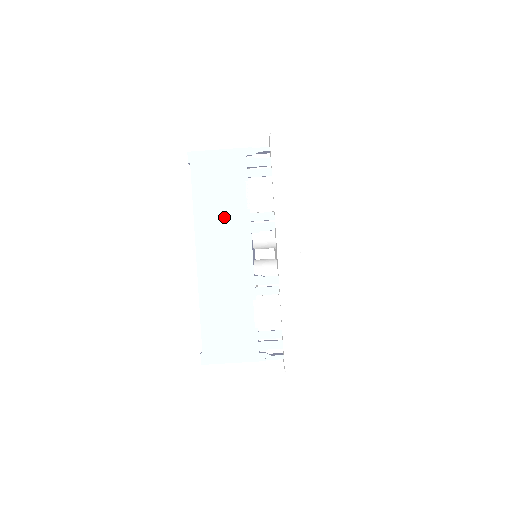
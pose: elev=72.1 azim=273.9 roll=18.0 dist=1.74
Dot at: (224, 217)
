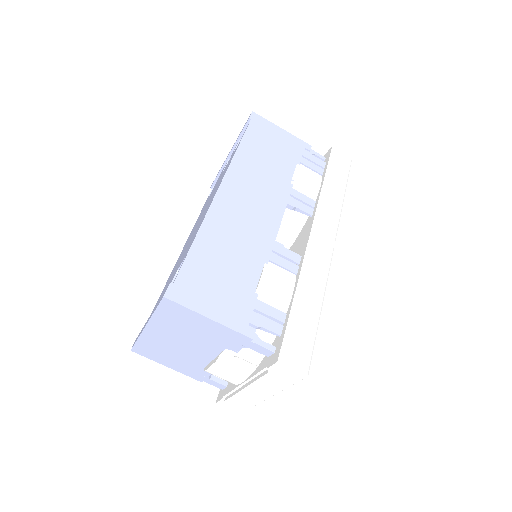
Dot at: (265, 174)
